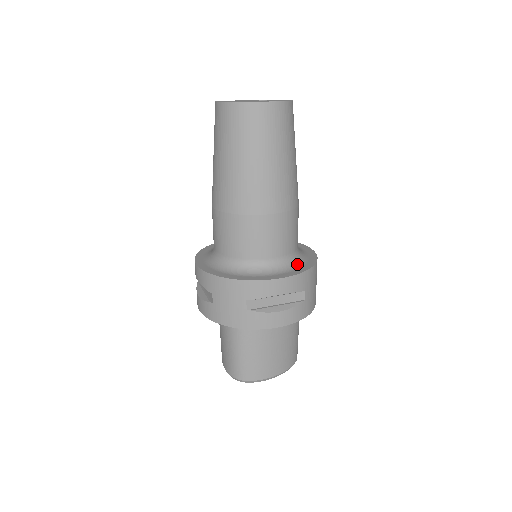
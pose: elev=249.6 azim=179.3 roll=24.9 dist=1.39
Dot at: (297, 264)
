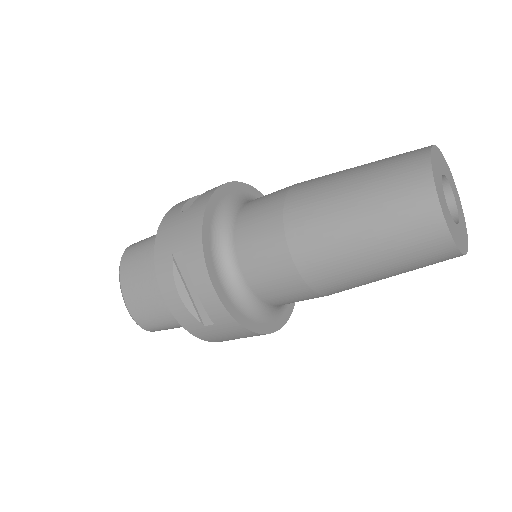
Dot at: occluded
